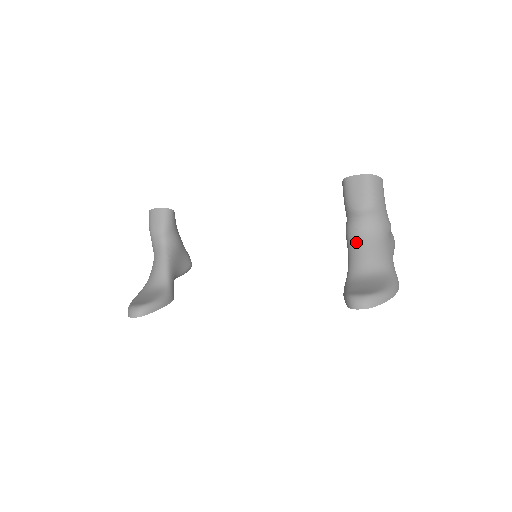
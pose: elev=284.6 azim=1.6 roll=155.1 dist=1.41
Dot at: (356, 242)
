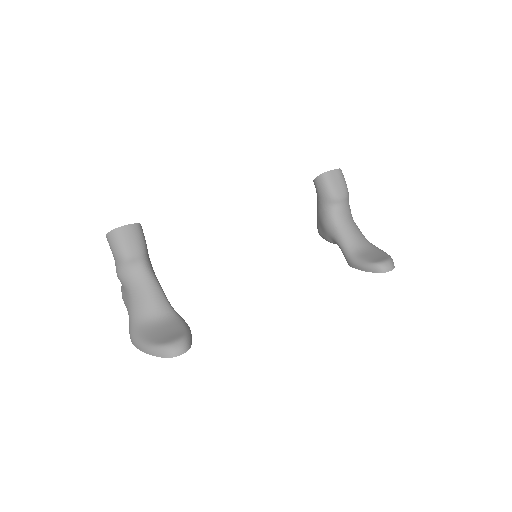
Dot at: (344, 225)
